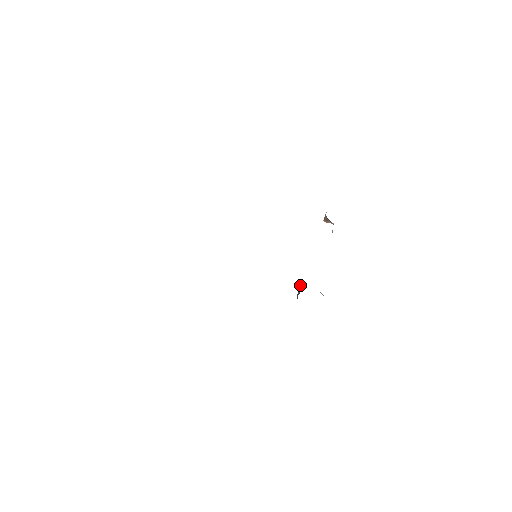
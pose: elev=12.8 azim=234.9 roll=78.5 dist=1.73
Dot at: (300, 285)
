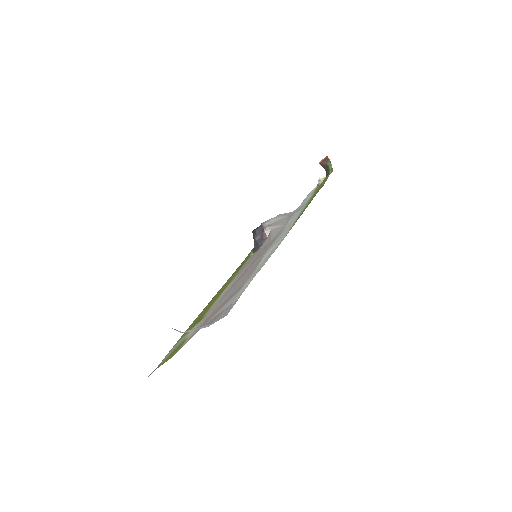
Dot at: (264, 233)
